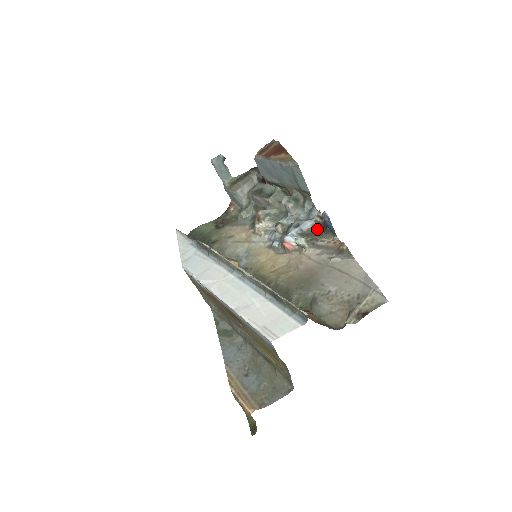
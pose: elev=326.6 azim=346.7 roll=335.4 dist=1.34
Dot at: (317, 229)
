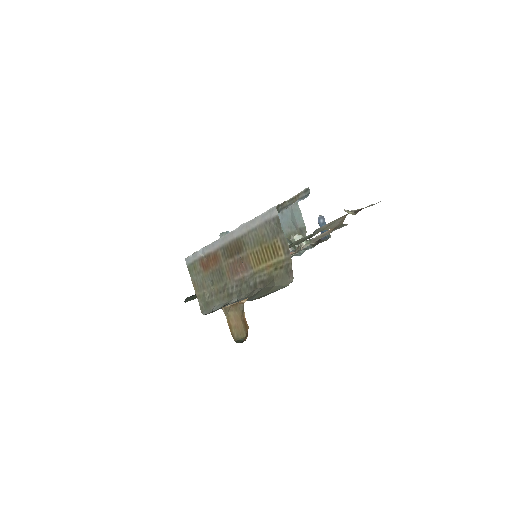
Dot at: occluded
